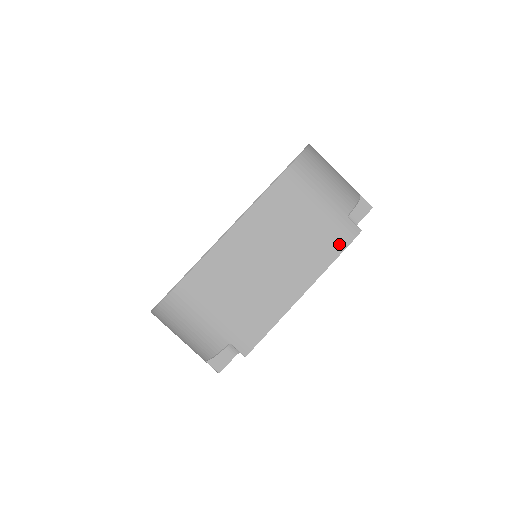
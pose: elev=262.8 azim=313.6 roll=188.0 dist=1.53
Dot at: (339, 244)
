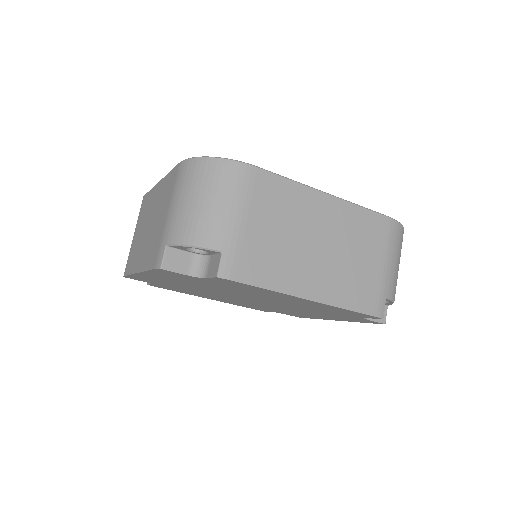
Dot at: (364, 305)
